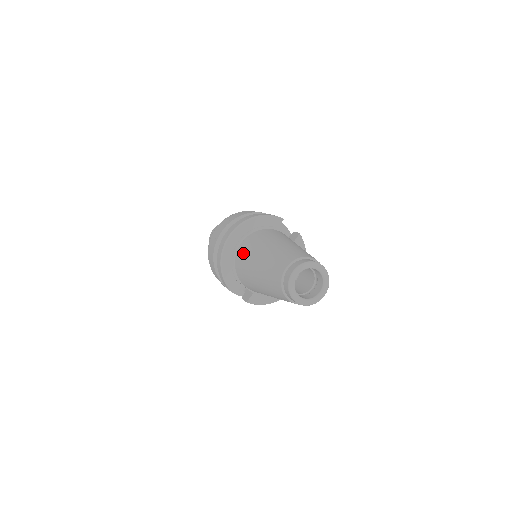
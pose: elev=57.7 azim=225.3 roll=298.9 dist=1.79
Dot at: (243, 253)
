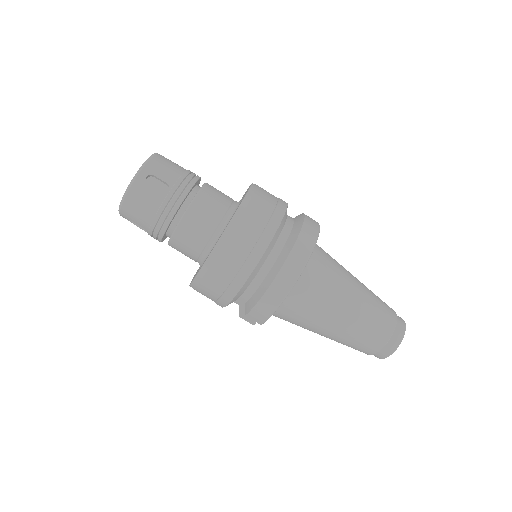
Dot at: (311, 292)
